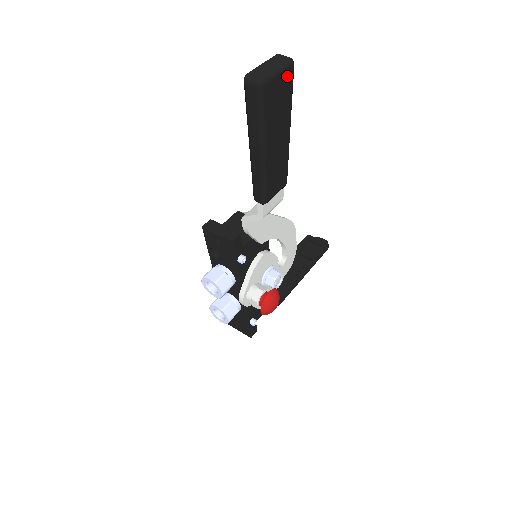
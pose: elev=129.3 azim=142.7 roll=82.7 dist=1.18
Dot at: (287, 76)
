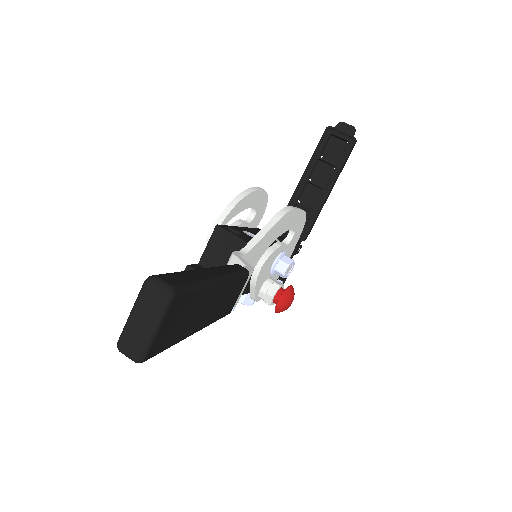
Dot at: (173, 308)
